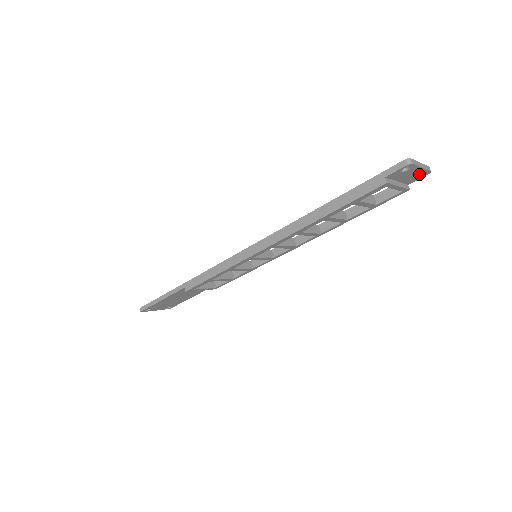
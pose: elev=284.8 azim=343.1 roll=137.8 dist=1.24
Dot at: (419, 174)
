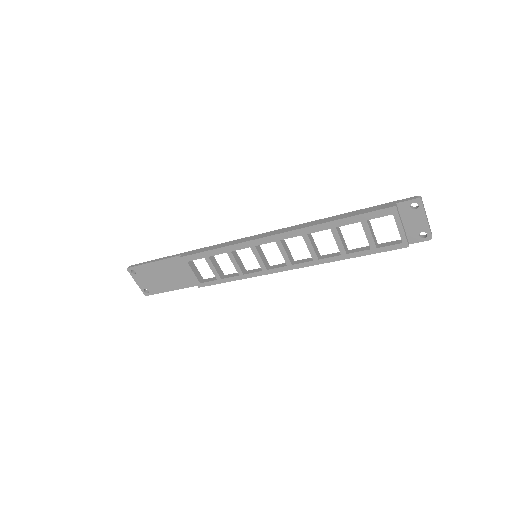
Dot at: (422, 231)
